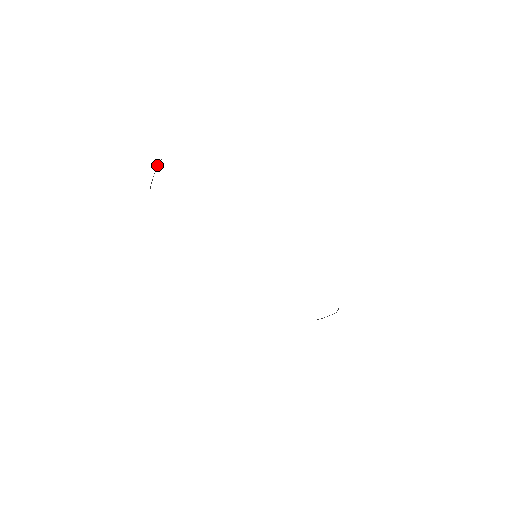
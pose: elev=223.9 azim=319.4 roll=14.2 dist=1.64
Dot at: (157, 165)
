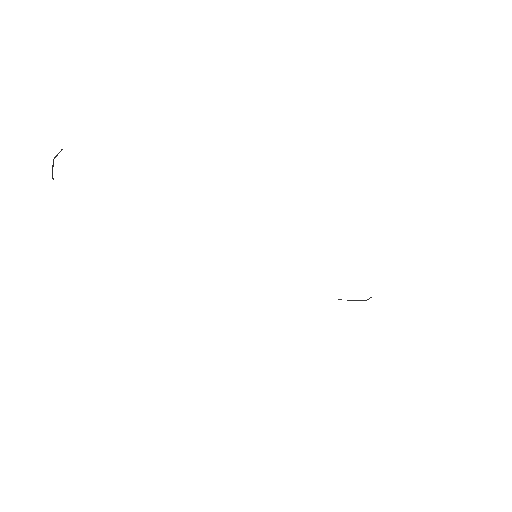
Dot at: occluded
